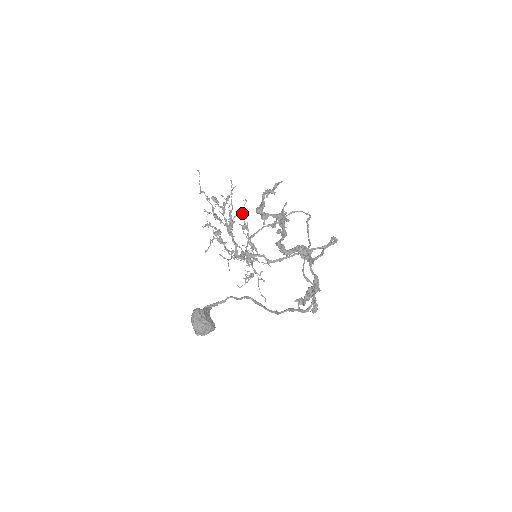
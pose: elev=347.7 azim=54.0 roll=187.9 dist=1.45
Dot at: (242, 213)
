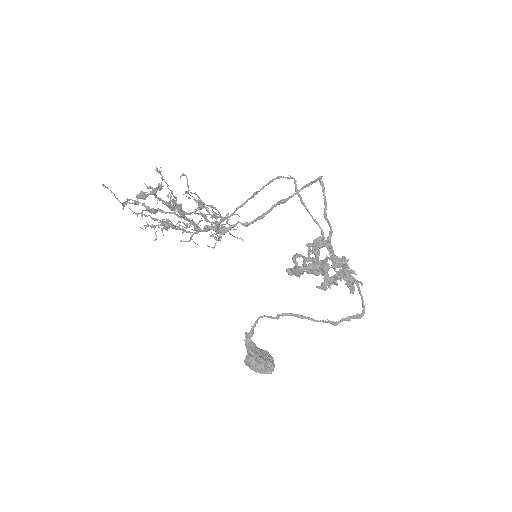
Dot at: (187, 193)
